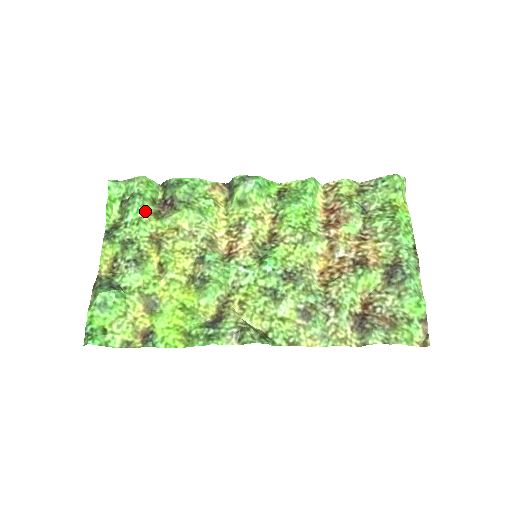
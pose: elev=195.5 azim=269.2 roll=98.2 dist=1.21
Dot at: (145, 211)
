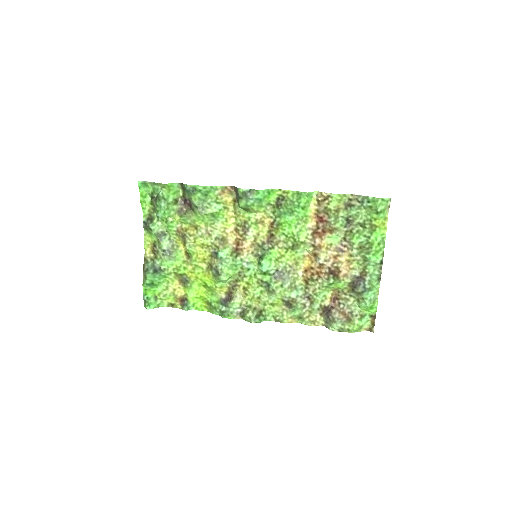
Dot at: (170, 212)
